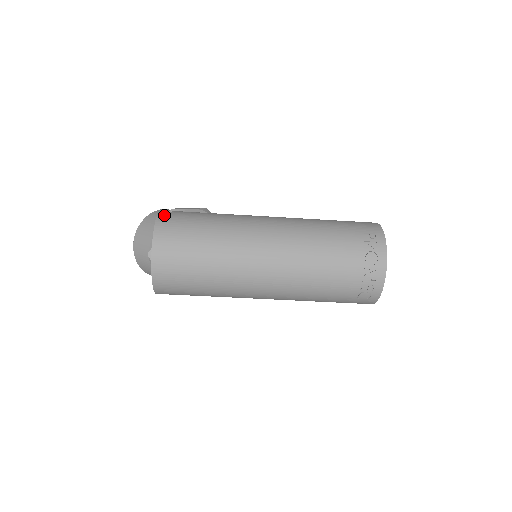
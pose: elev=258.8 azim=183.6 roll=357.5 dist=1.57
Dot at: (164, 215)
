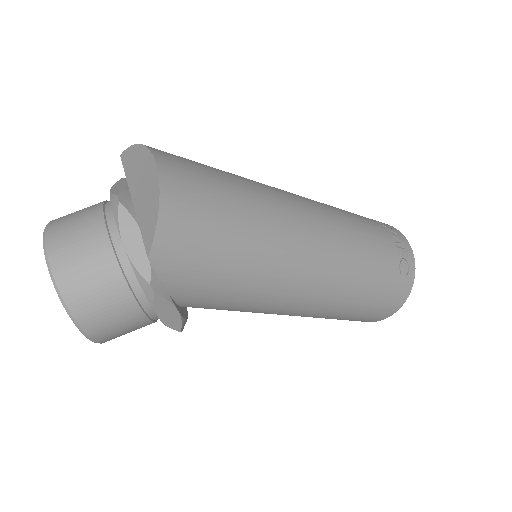
Dot at: occluded
